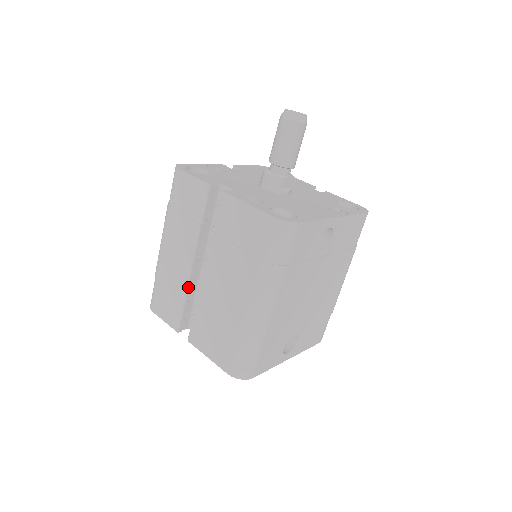
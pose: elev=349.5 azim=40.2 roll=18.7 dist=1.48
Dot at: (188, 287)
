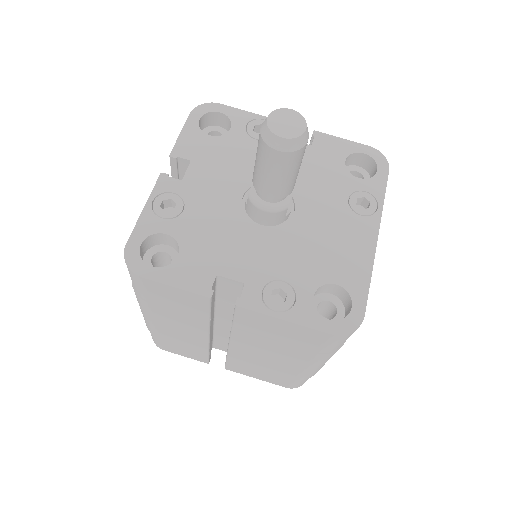
Dot at: (209, 347)
